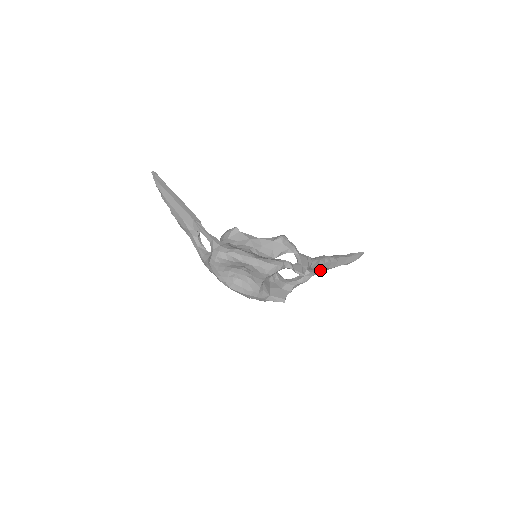
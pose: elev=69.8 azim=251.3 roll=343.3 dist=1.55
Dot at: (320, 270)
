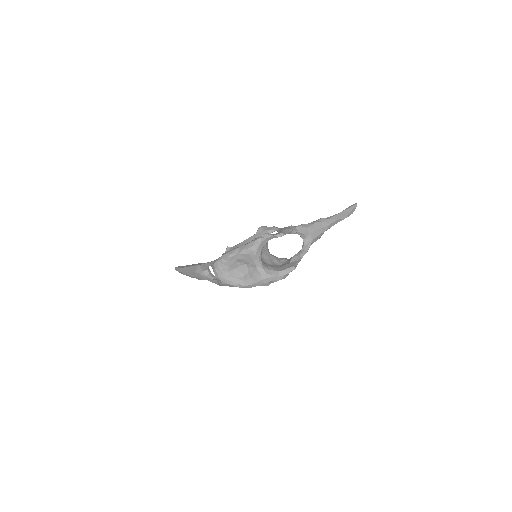
Dot at: (315, 232)
